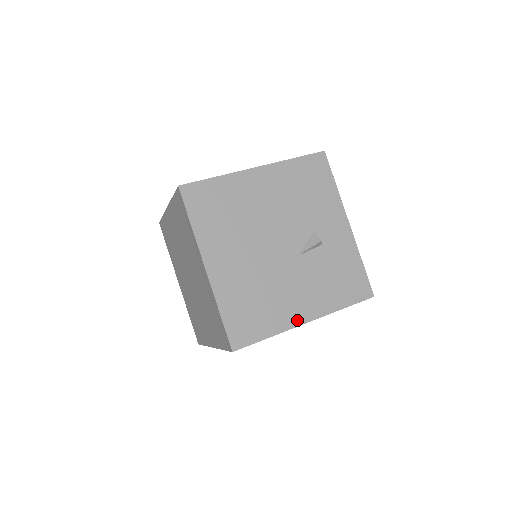
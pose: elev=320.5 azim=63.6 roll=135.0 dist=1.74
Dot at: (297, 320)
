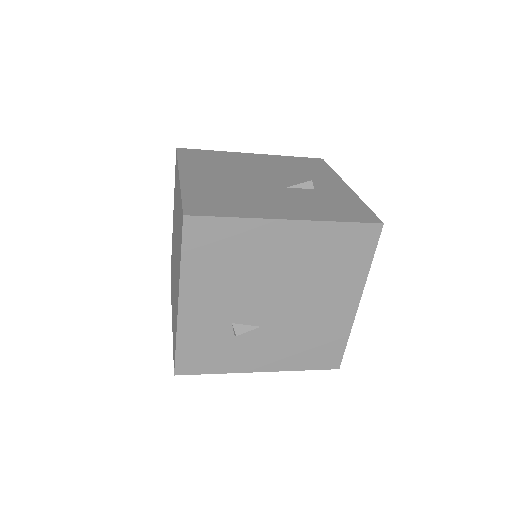
Dot at: (274, 216)
